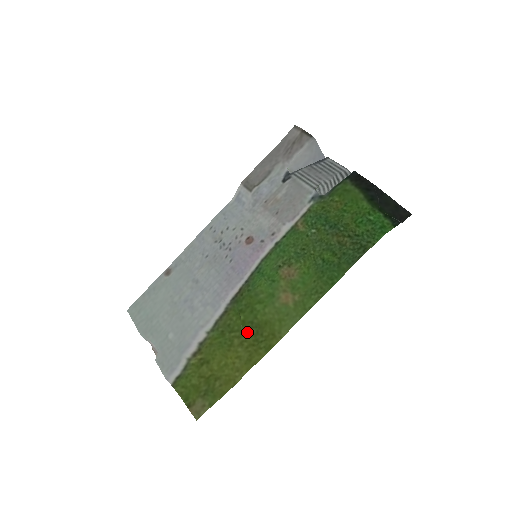
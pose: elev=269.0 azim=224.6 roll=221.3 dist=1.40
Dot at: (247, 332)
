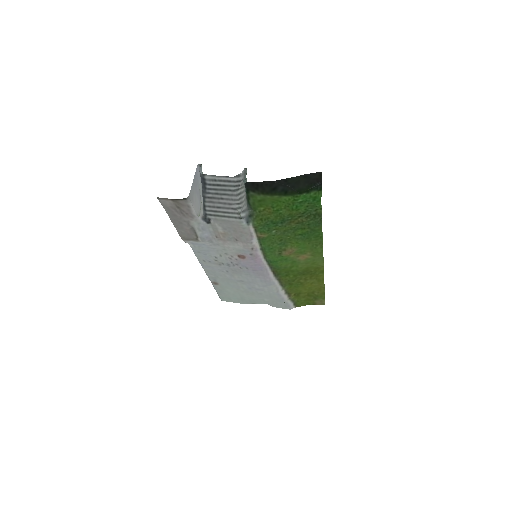
Dot at: (302, 276)
